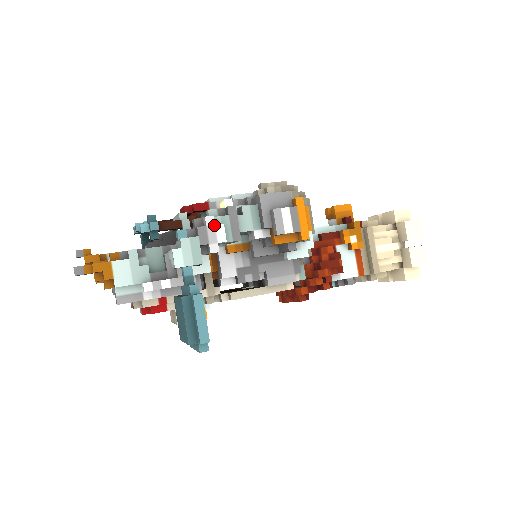
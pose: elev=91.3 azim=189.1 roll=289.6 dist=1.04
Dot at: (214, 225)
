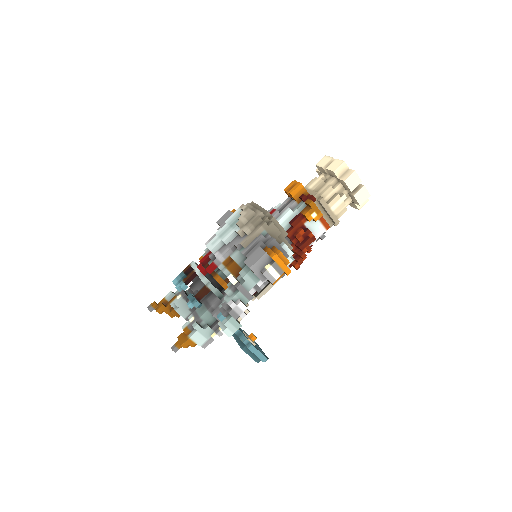
Dot at: (236, 306)
